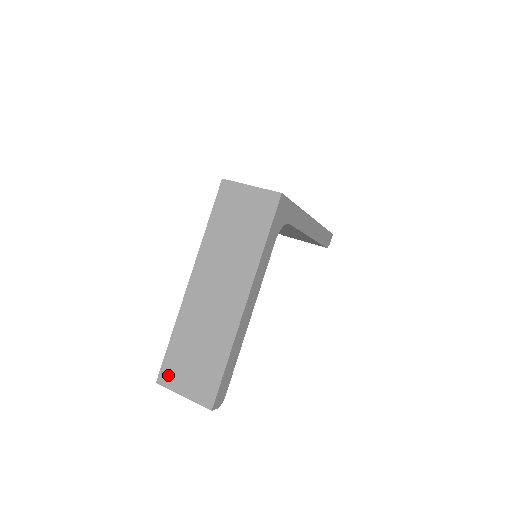
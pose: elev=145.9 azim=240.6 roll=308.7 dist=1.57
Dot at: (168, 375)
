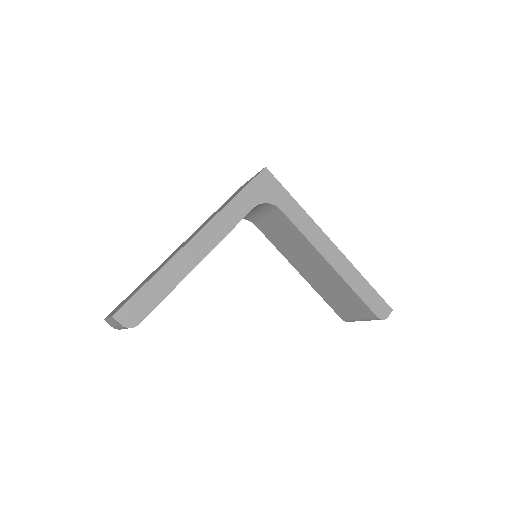
Dot at: occluded
